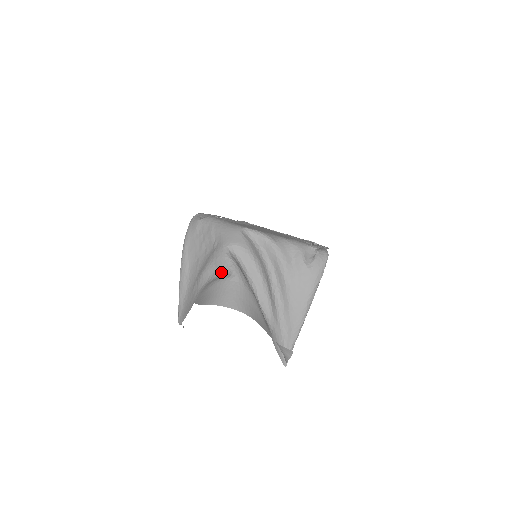
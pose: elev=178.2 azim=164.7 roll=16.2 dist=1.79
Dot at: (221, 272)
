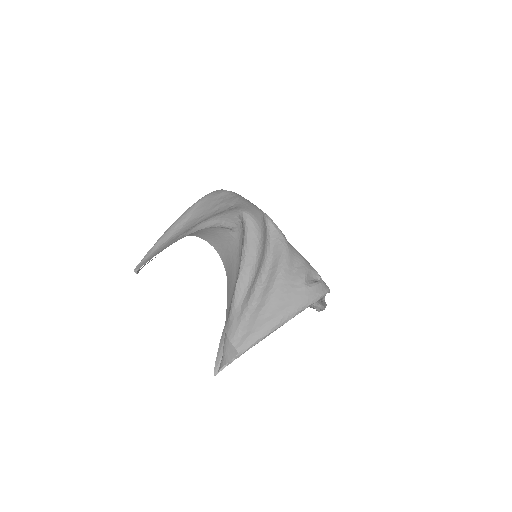
Dot at: (222, 226)
